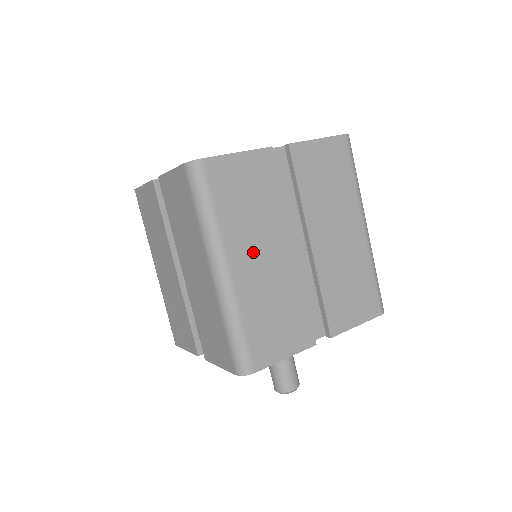
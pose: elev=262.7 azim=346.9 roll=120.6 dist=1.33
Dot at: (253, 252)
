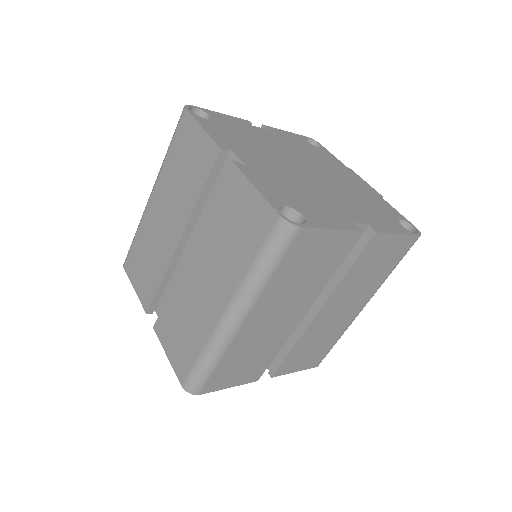
Dot at: (272, 312)
